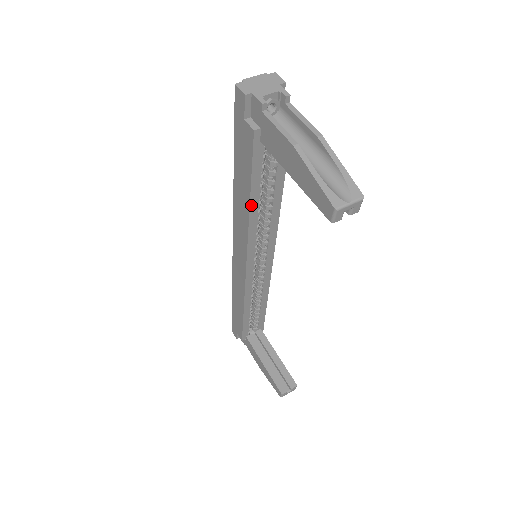
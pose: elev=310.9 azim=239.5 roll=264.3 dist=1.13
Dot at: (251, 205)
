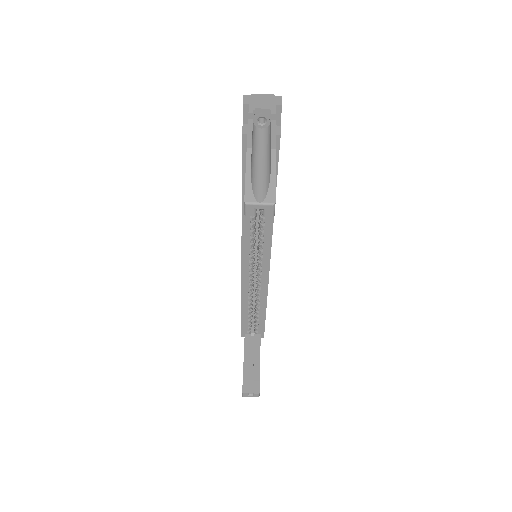
Dot at: (243, 201)
